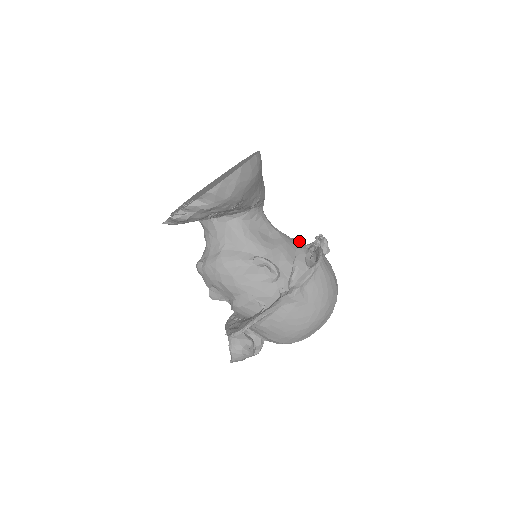
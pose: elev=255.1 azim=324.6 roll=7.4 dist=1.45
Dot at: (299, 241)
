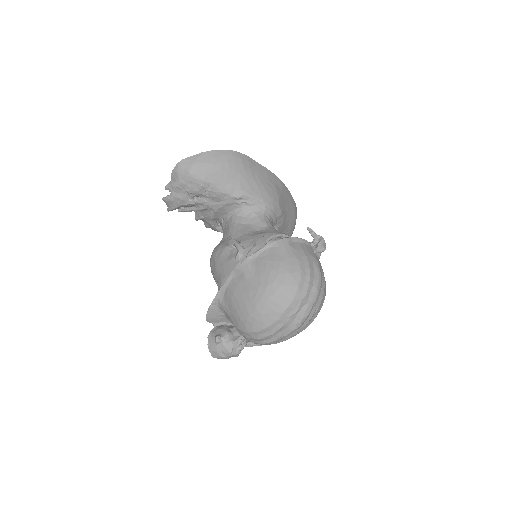
Dot at: (281, 232)
